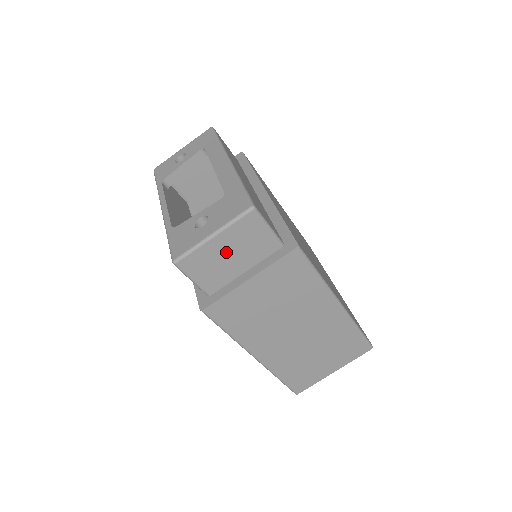
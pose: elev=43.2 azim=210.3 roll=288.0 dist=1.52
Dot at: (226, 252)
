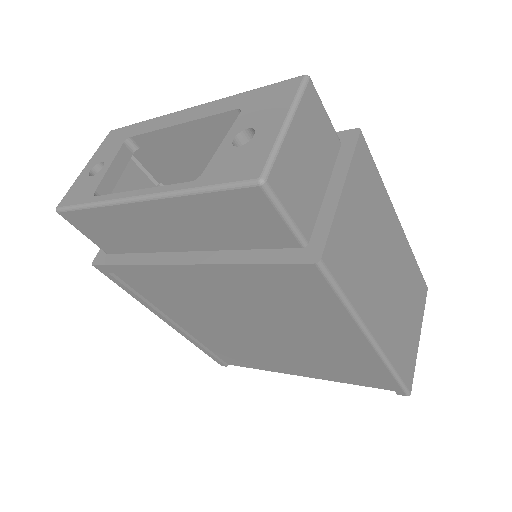
Dot at: (304, 155)
